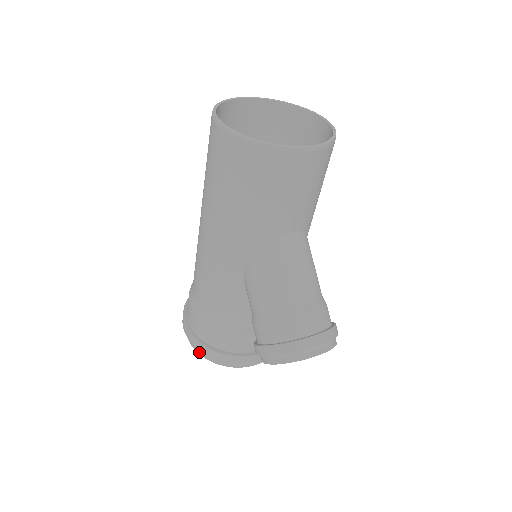
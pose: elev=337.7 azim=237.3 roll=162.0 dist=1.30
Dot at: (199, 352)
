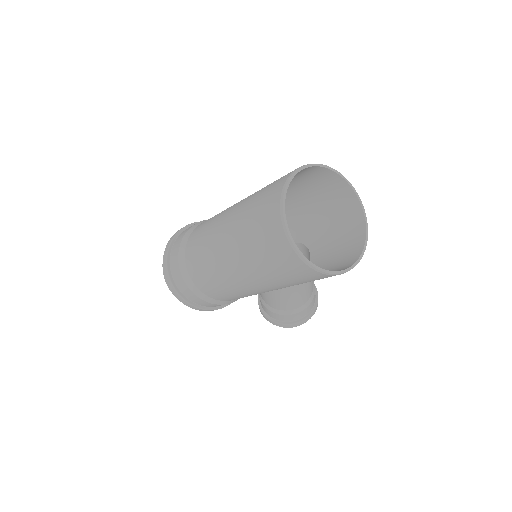
Dot at: occluded
